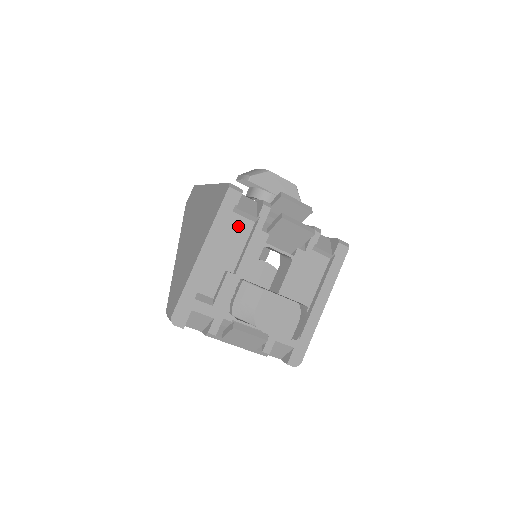
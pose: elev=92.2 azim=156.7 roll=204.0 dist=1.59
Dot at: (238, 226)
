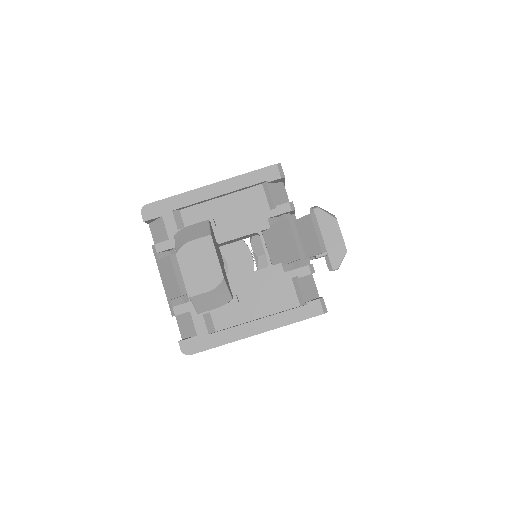
Dot at: (256, 200)
